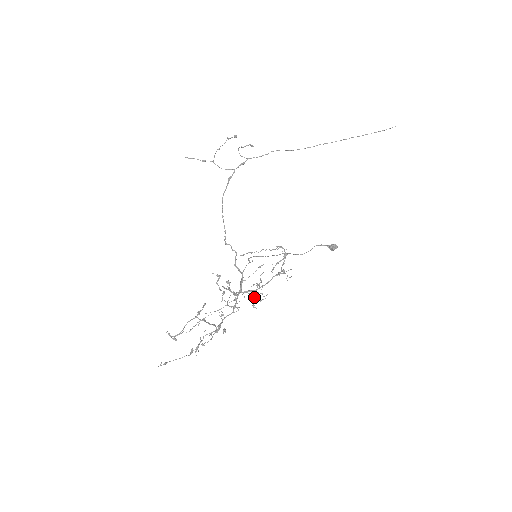
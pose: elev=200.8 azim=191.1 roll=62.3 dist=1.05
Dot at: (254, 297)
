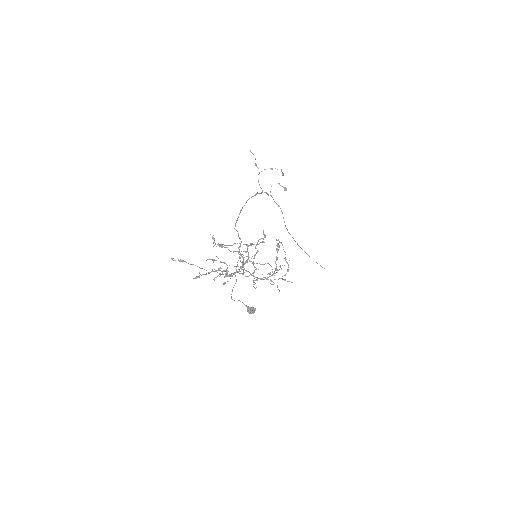
Dot at: (257, 279)
